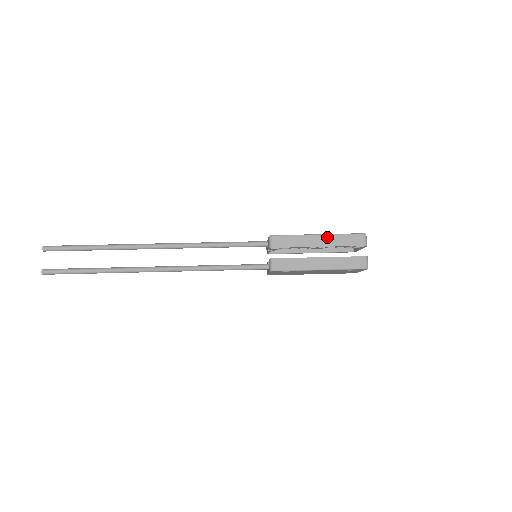
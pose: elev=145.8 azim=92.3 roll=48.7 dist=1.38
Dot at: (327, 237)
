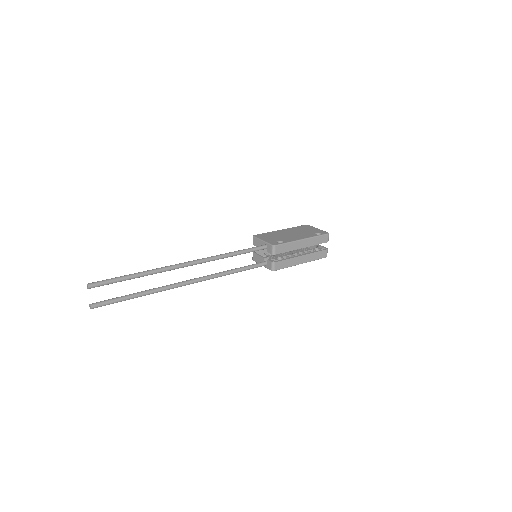
Dot at: (308, 240)
